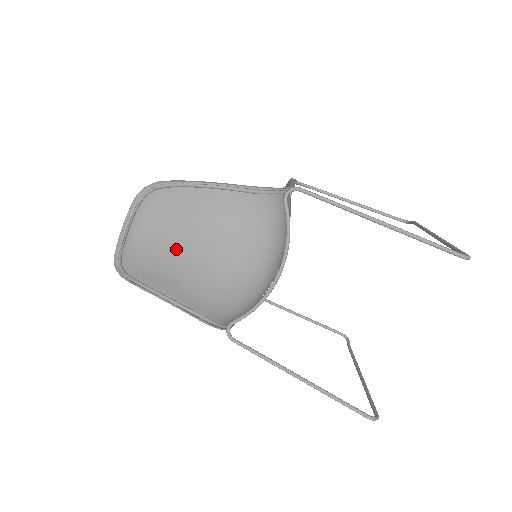
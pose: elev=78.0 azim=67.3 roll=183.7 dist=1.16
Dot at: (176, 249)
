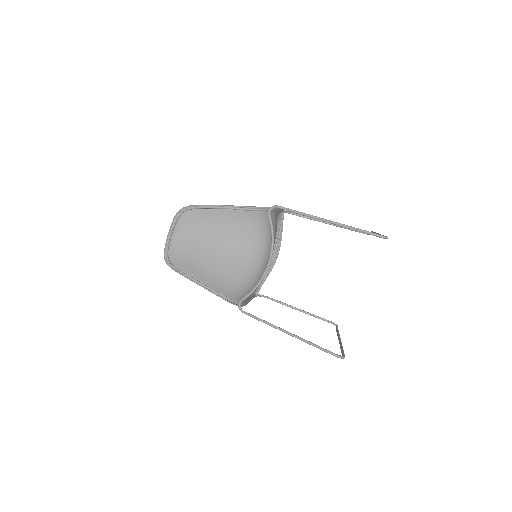
Dot at: (201, 247)
